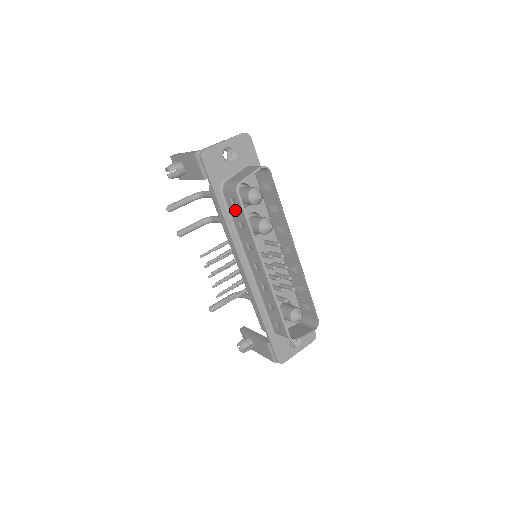
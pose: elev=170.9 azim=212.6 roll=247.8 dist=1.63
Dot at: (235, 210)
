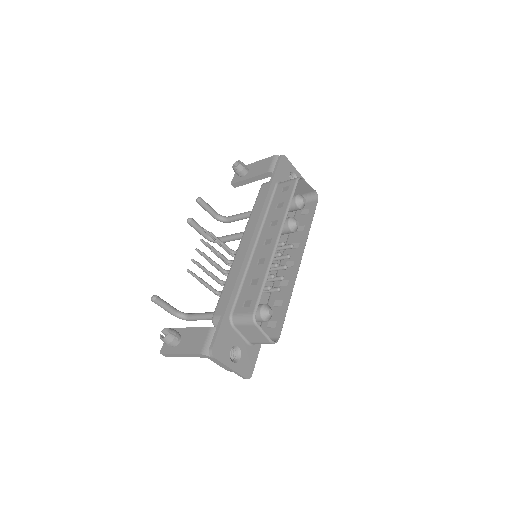
Dot at: (281, 194)
